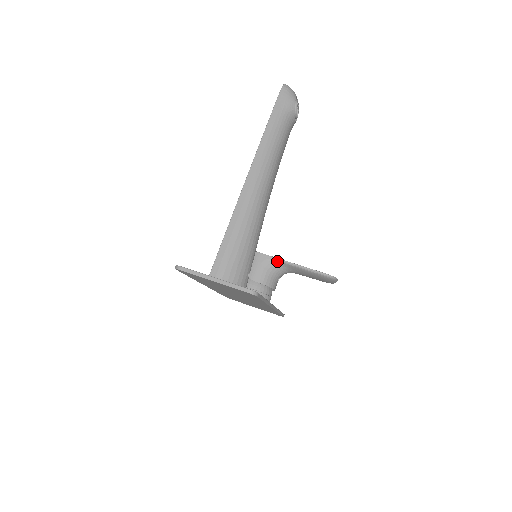
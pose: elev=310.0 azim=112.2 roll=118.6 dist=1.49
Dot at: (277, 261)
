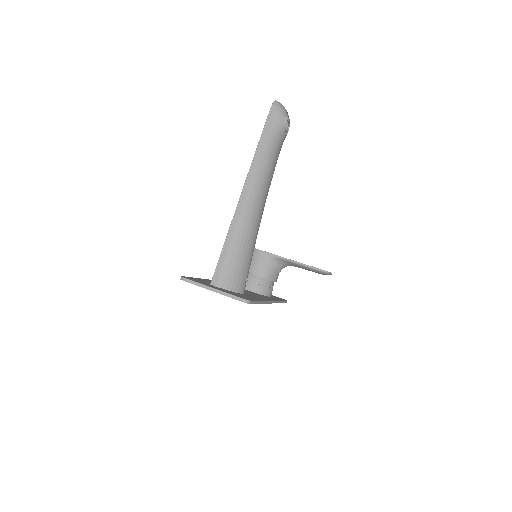
Dot at: (276, 258)
